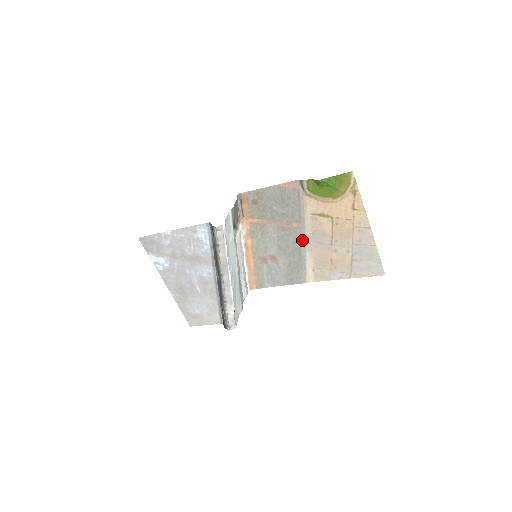
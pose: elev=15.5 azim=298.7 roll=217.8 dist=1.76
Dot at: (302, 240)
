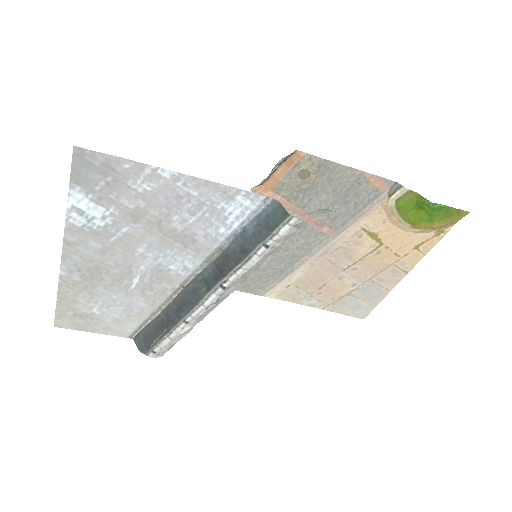
Dot at: (314, 250)
